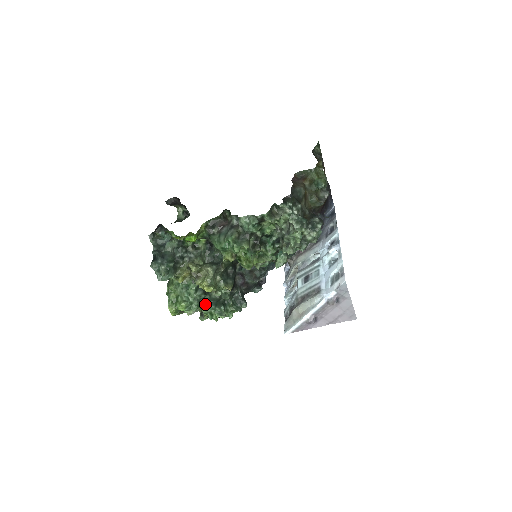
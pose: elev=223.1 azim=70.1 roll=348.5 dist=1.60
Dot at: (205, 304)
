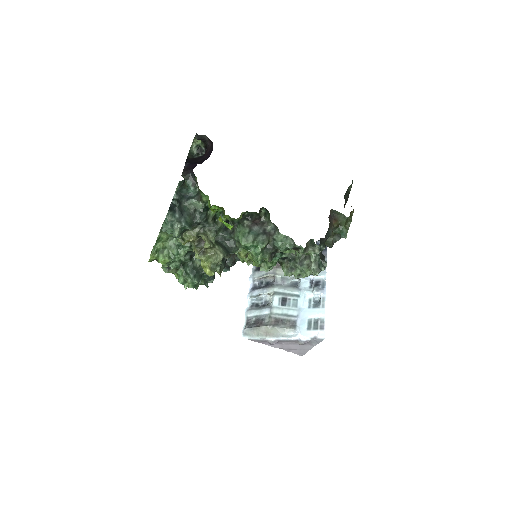
Dot at: (185, 269)
